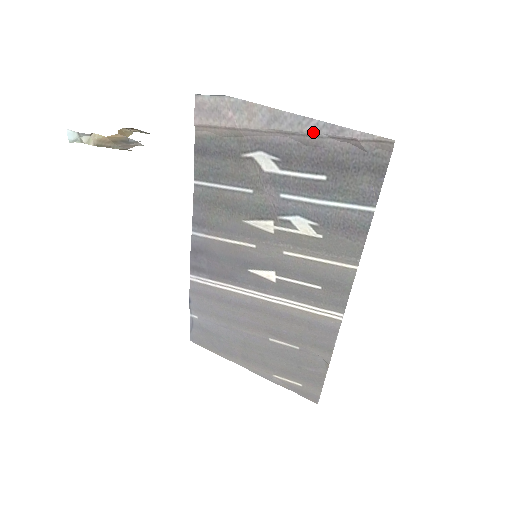
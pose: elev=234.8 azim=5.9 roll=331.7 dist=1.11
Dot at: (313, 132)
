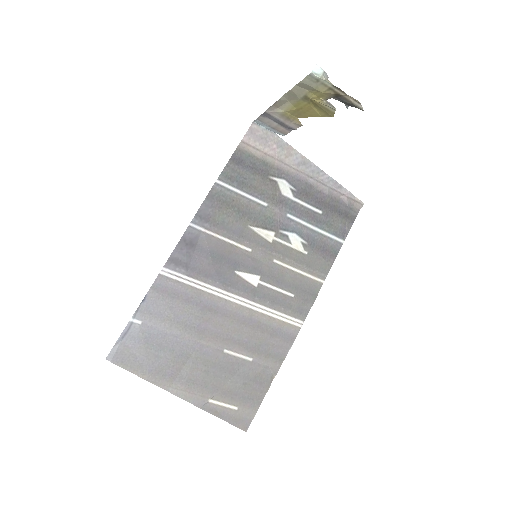
Dot at: (324, 181)
